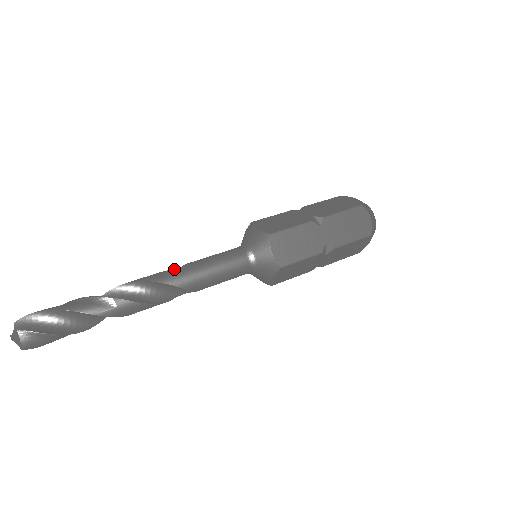
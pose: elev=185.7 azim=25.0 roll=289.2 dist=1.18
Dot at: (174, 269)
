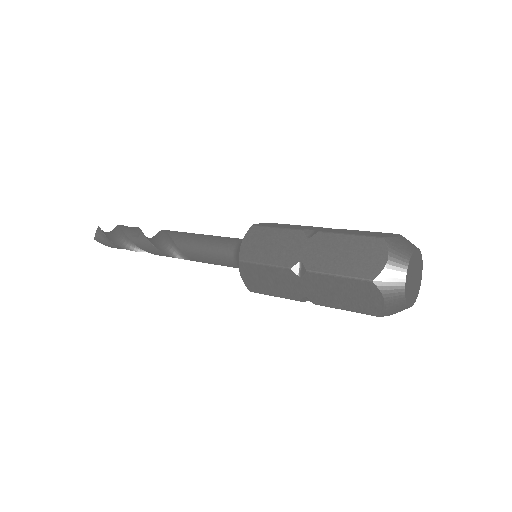
Dot at: occluded
